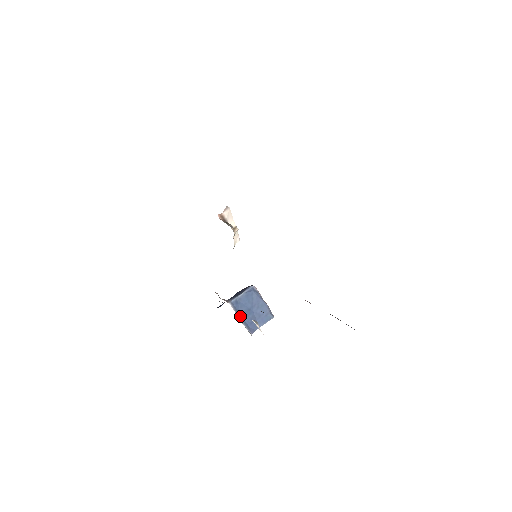
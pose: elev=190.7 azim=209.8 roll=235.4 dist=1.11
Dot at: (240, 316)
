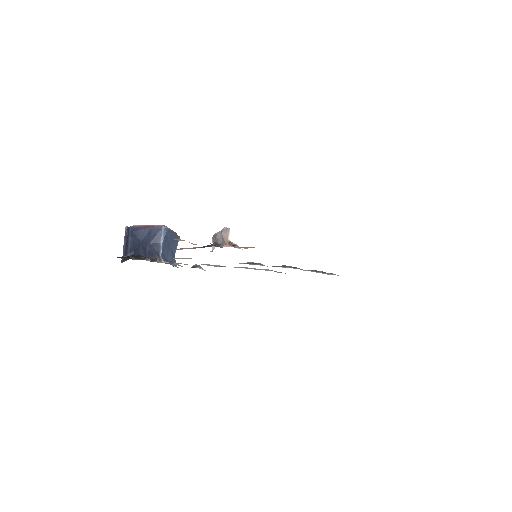
Dot at: (168, 261)
